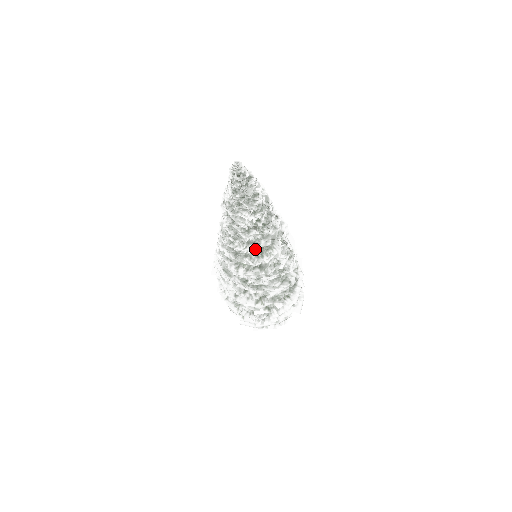
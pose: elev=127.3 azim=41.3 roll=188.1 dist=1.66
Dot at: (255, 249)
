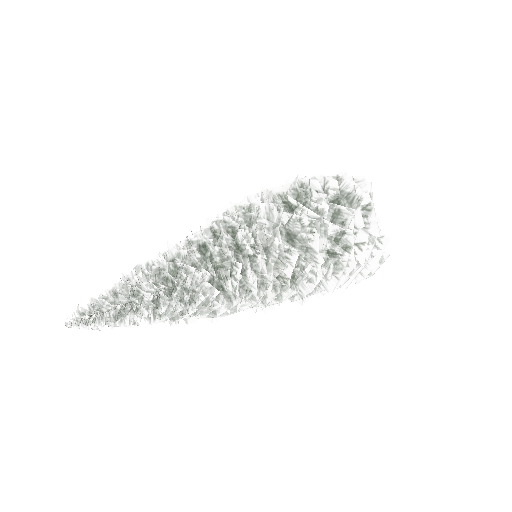
Dot at: occluded
